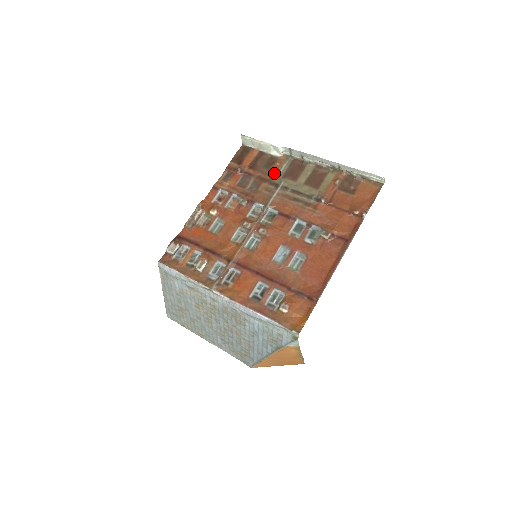
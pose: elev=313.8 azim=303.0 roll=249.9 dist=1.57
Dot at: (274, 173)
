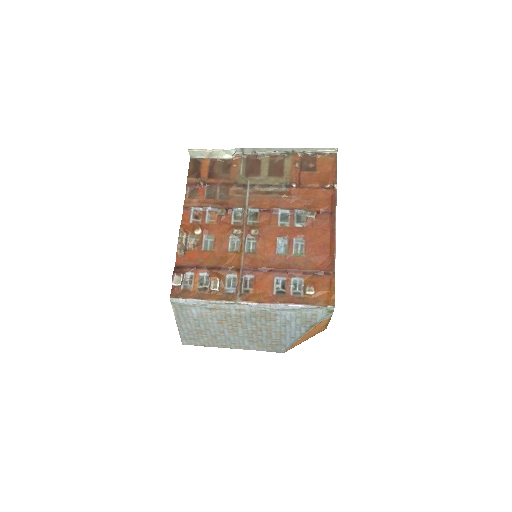
Dot at: (236, 175)
